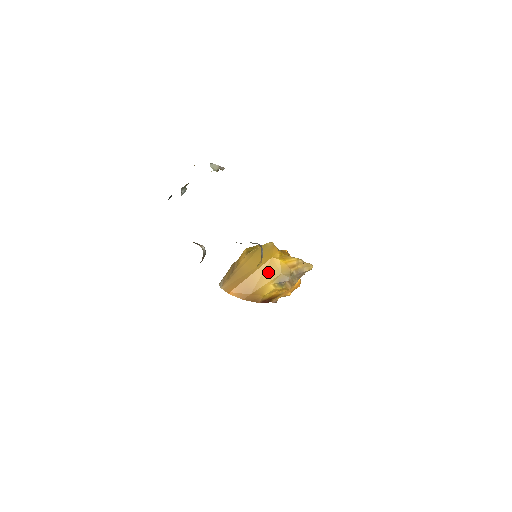
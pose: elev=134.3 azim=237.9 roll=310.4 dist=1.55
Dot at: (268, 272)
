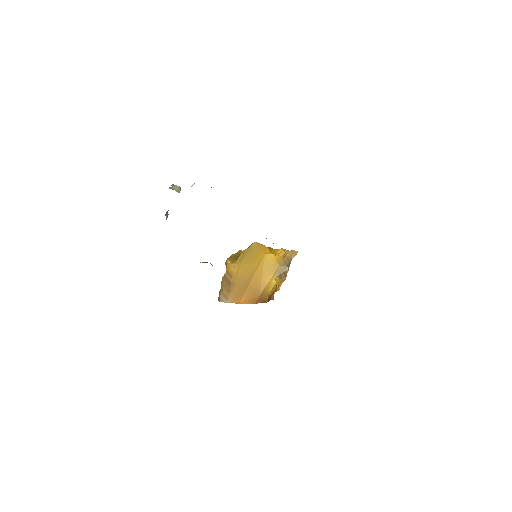
Dot at: (267, 269)
